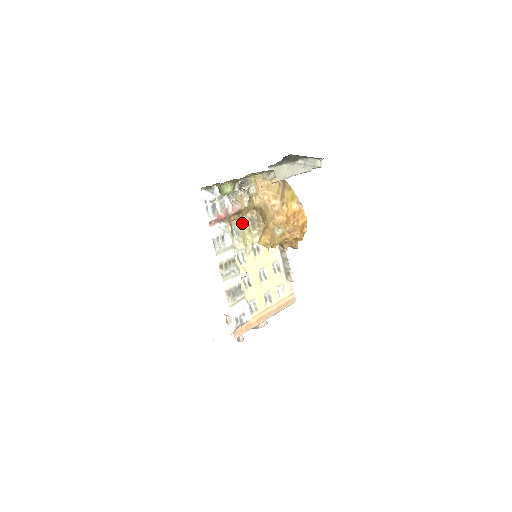
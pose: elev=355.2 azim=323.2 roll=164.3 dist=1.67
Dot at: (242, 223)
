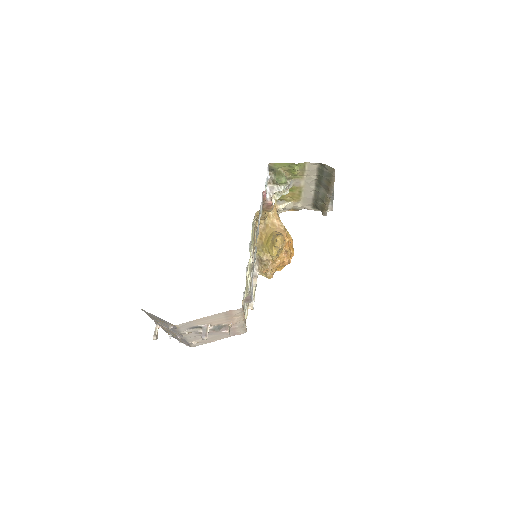
Dot at: occluded
